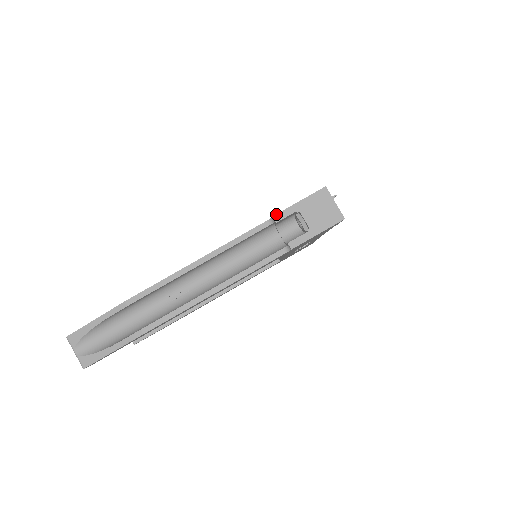
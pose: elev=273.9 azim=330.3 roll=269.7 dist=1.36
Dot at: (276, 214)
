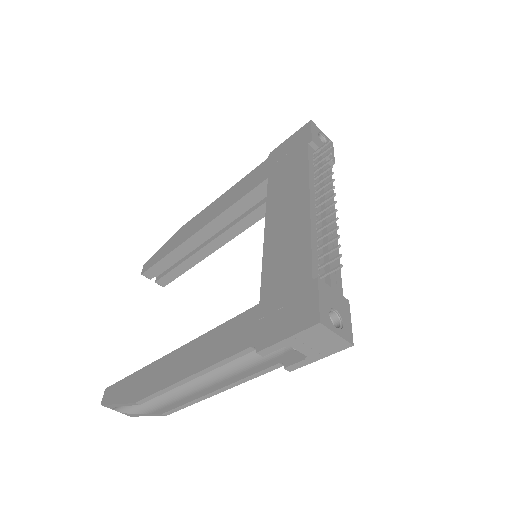
Dot at: (260, 351)
